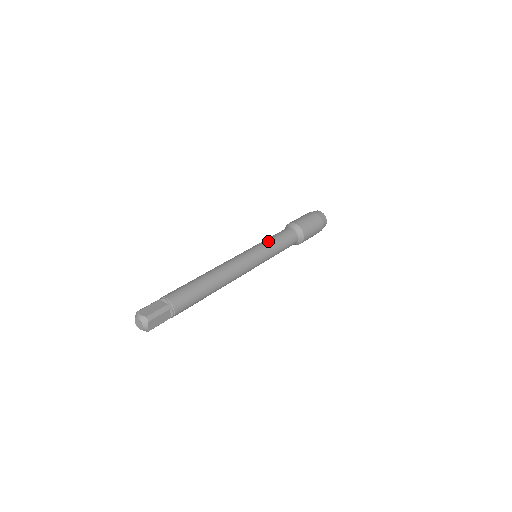
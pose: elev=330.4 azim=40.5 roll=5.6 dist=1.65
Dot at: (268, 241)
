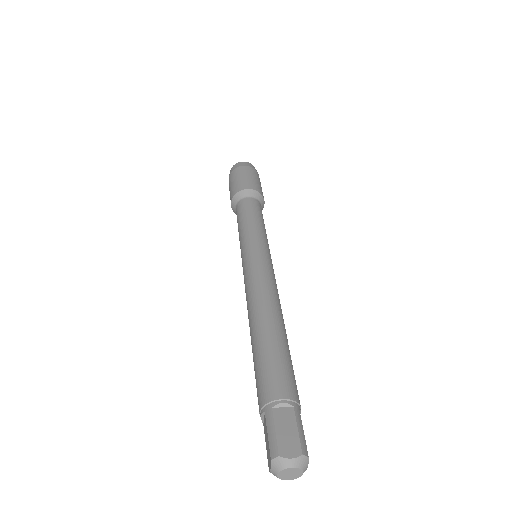
Dot at: (254, 228)
